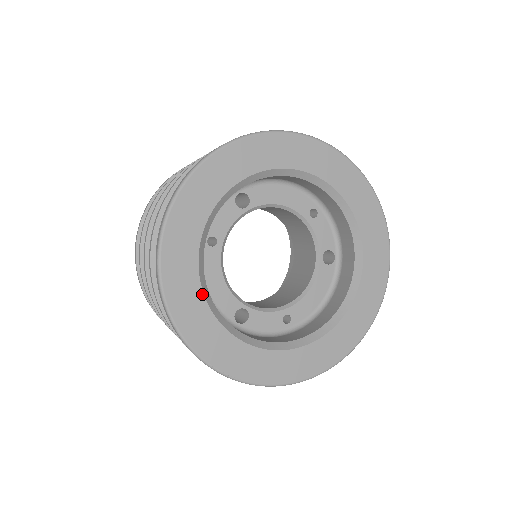
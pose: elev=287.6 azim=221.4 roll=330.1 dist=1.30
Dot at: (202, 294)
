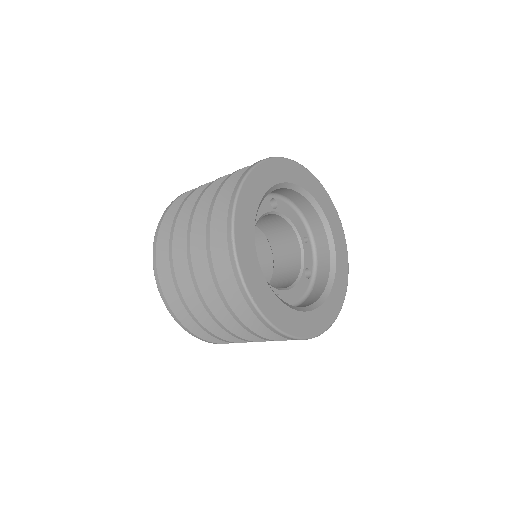
Dot at: (254, 231)
